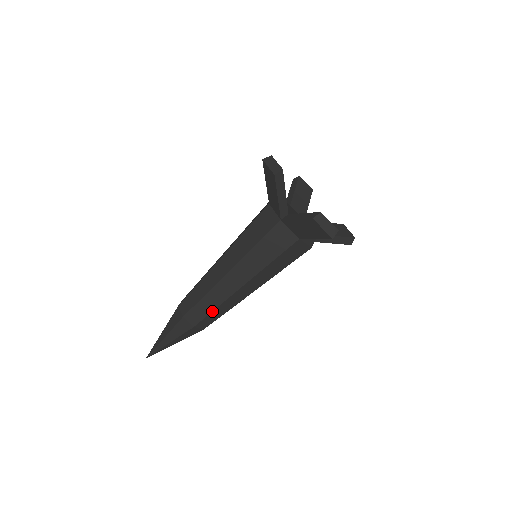
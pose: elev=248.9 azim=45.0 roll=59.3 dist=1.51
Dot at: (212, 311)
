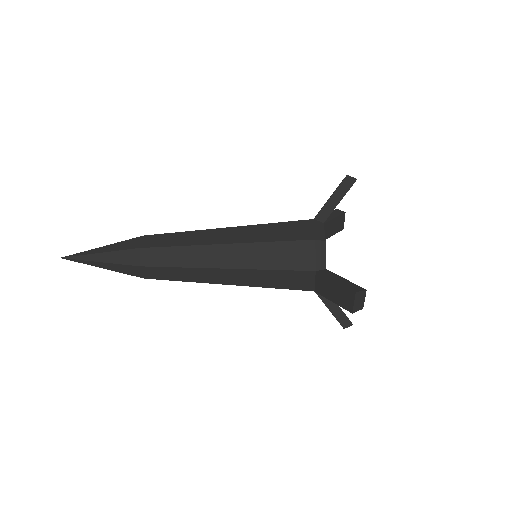
Dot at: occluded
